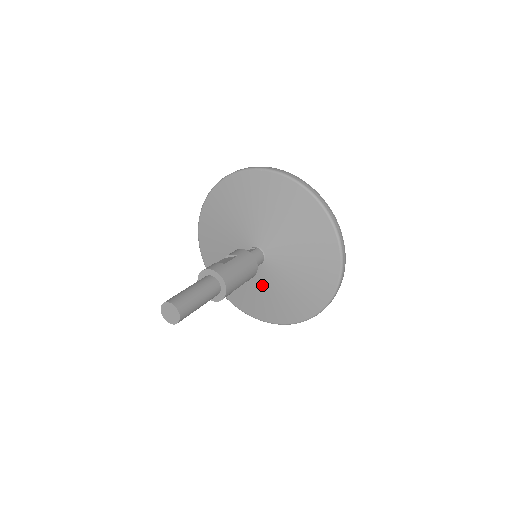
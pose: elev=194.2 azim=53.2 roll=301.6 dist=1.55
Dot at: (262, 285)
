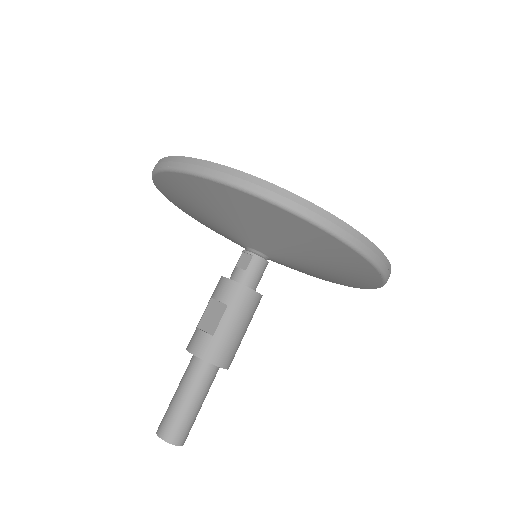
Dot at: occluded
